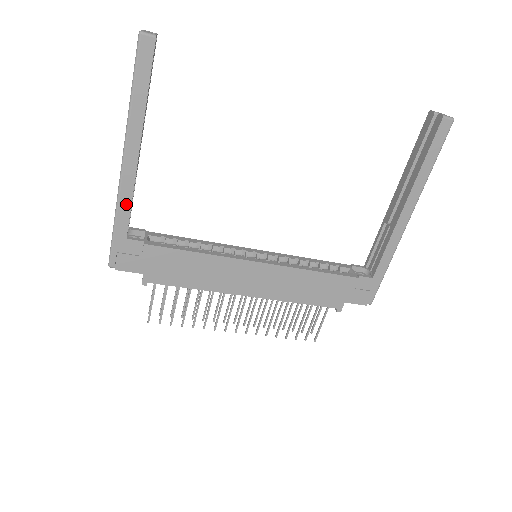
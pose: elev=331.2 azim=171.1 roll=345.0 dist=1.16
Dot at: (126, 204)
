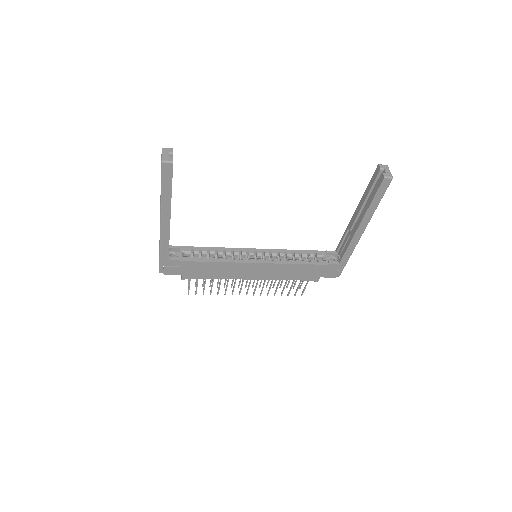
Dot at: (166, 244)
